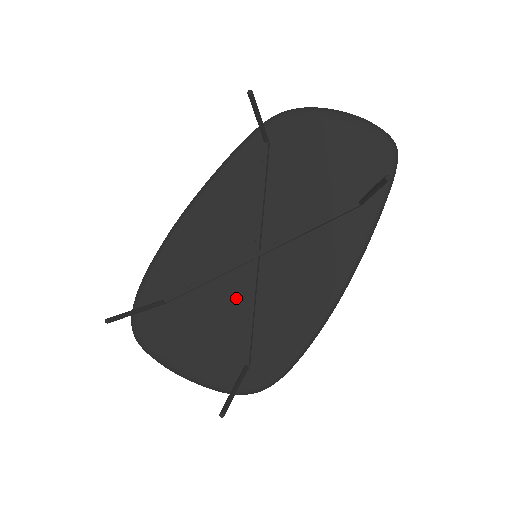
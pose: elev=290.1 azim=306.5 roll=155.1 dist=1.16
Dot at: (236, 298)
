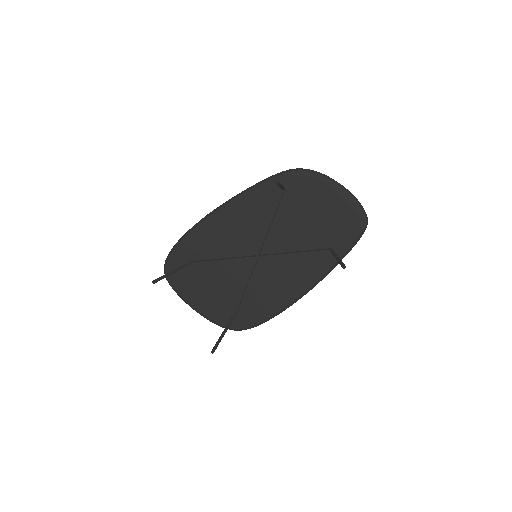
Dot at: (236, 277)
